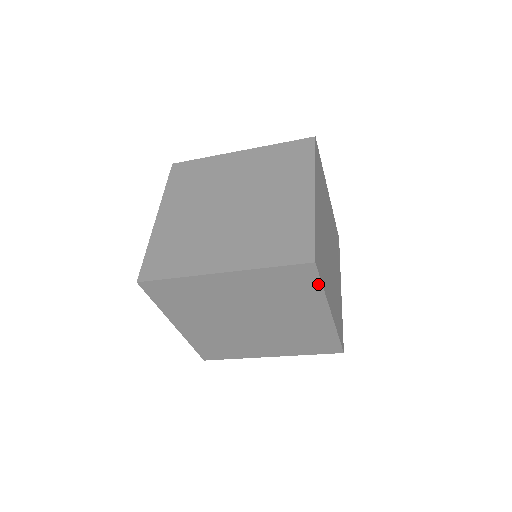
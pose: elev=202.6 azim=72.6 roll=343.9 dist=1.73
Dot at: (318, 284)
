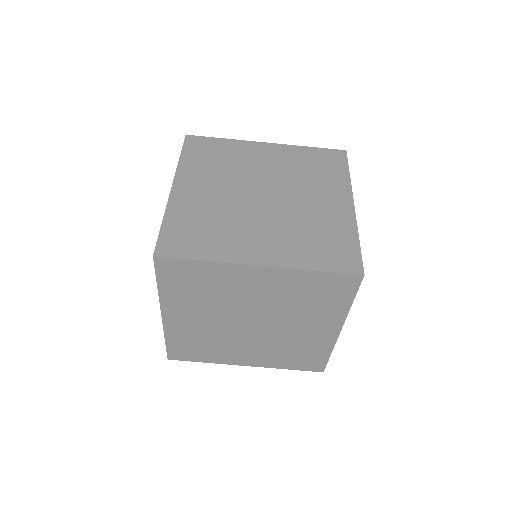
Dot at: (345, 169)
